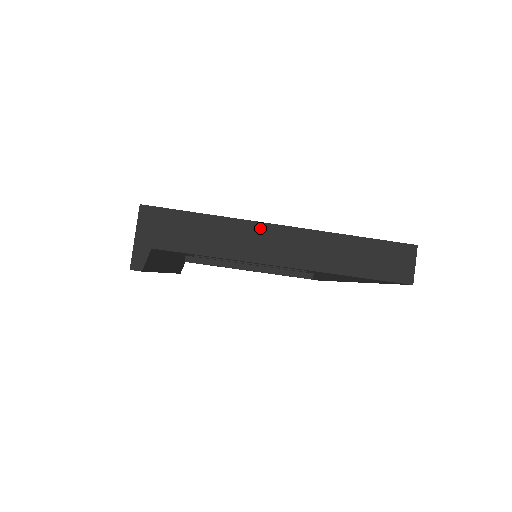
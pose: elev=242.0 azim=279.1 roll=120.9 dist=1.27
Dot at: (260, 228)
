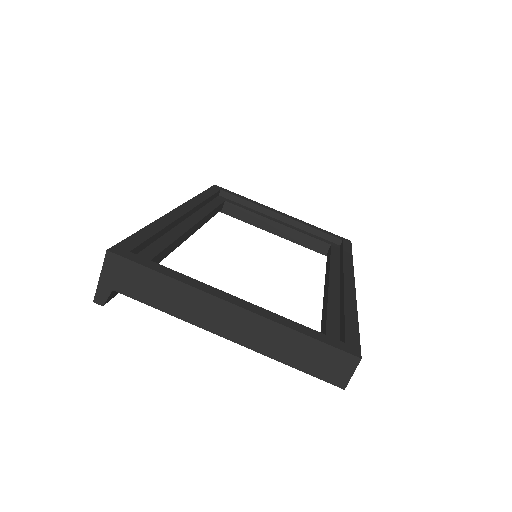
Dot at: (211, 300)
